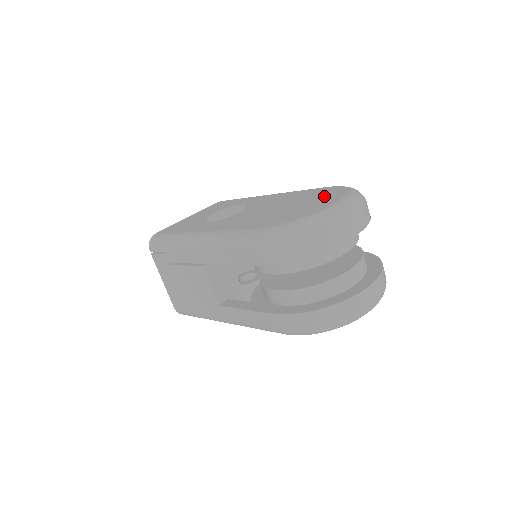
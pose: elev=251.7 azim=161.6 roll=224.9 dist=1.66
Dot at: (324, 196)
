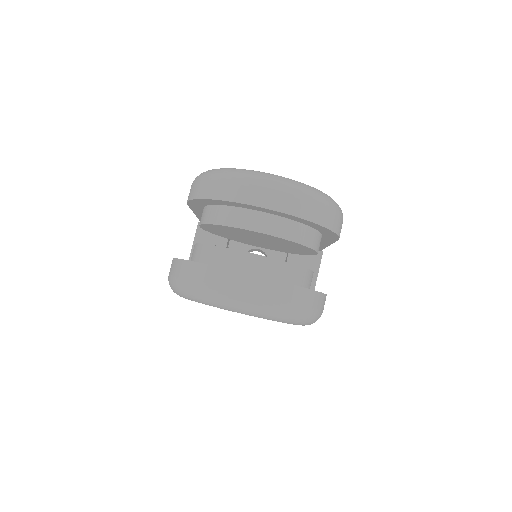
Dot at: occluded
